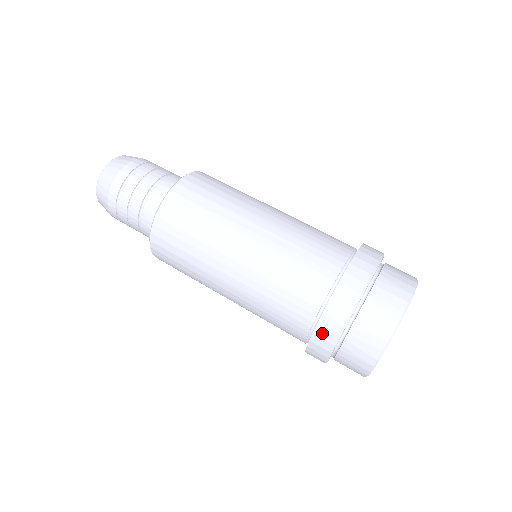
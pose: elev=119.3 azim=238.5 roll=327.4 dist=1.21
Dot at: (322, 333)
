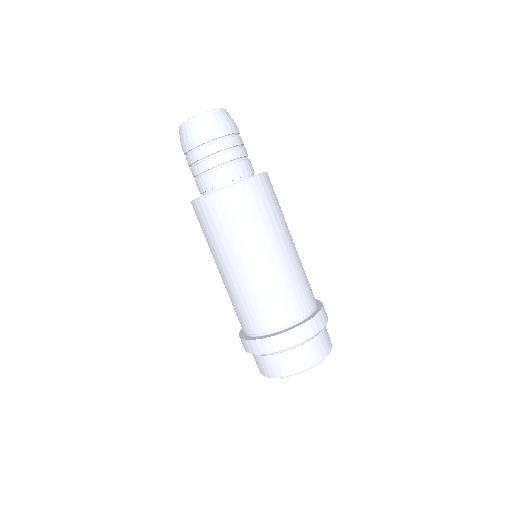
Dot at: (276, 341)
